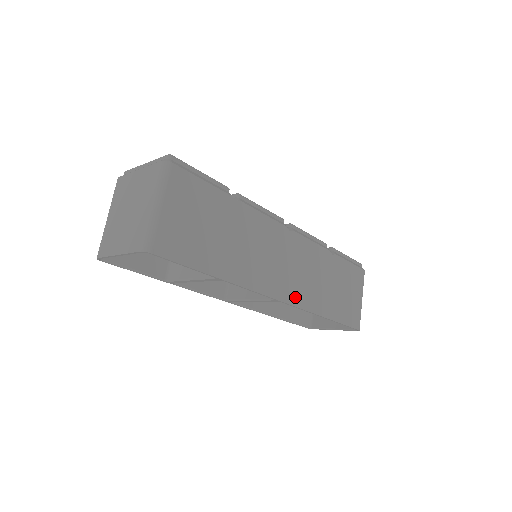
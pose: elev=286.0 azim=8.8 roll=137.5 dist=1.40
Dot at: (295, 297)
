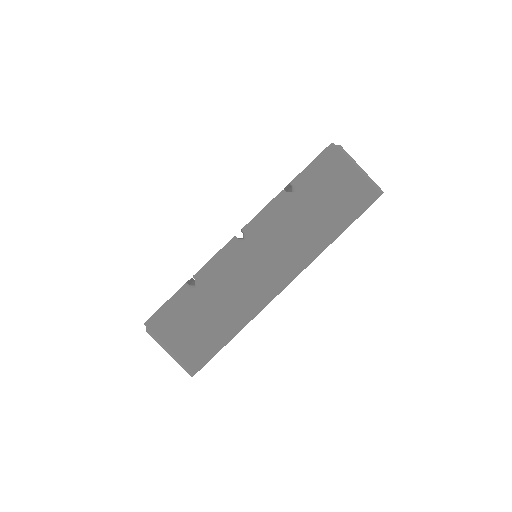
Dot at: (296, 266)
